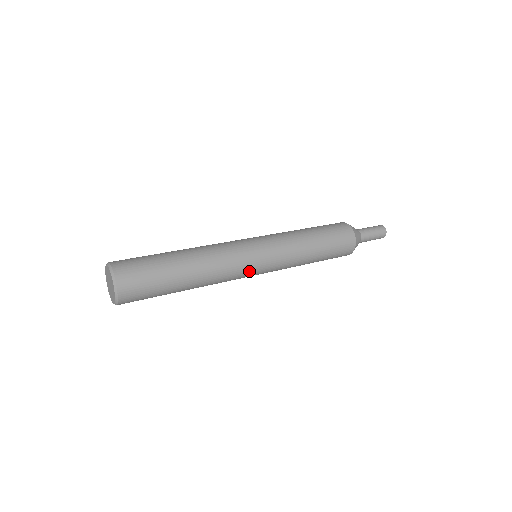
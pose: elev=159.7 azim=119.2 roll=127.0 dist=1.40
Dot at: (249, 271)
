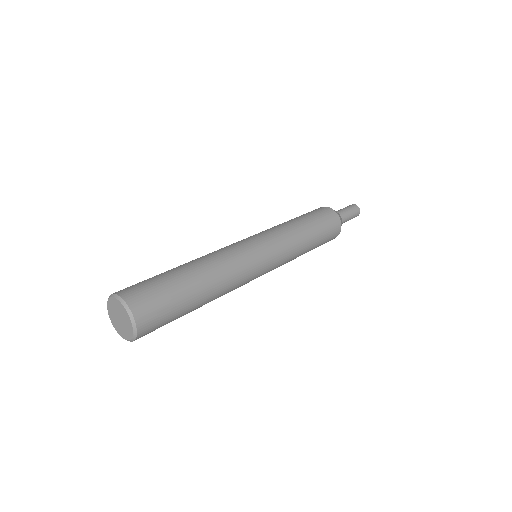
Dot at: (253, 279)
